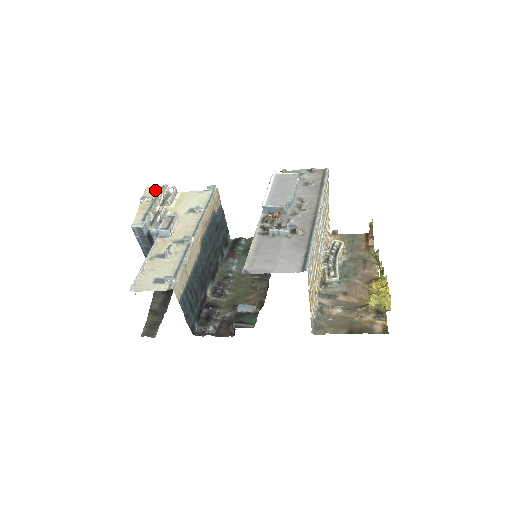
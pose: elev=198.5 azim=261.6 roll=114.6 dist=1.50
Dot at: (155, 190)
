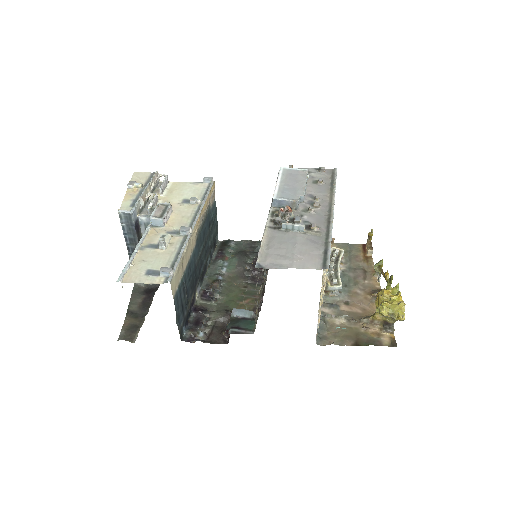
Dot at: (144, 176)
